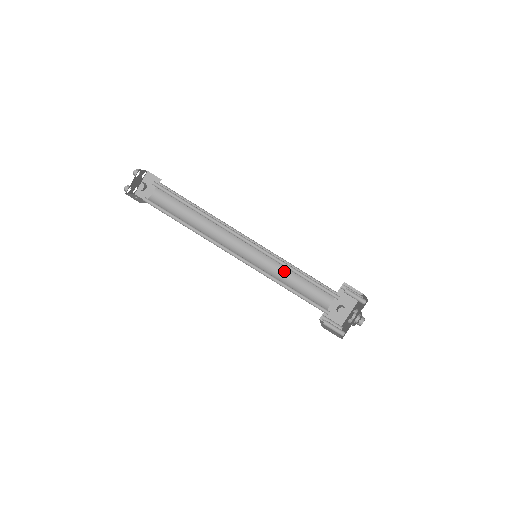
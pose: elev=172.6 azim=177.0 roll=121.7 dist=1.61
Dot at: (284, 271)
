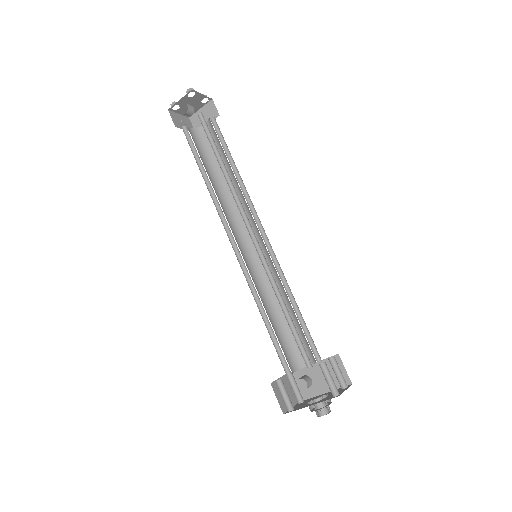
Dot at: occluded
